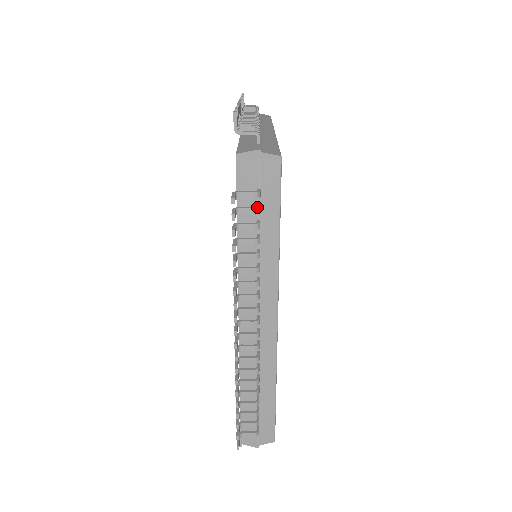
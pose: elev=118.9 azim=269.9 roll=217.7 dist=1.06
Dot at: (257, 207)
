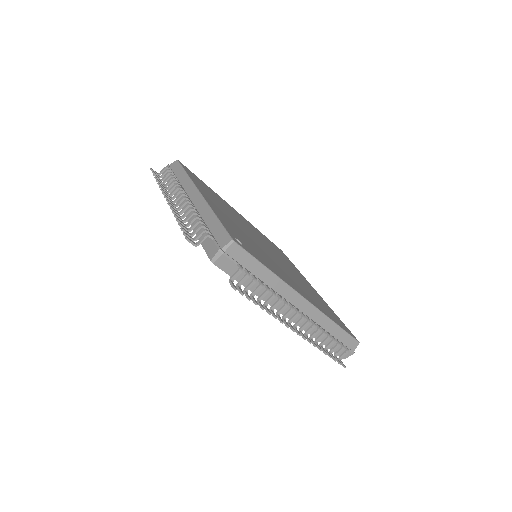
Dot at: (246, 274)
